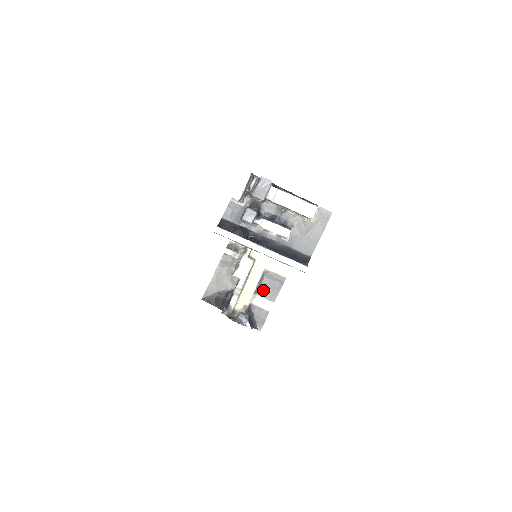
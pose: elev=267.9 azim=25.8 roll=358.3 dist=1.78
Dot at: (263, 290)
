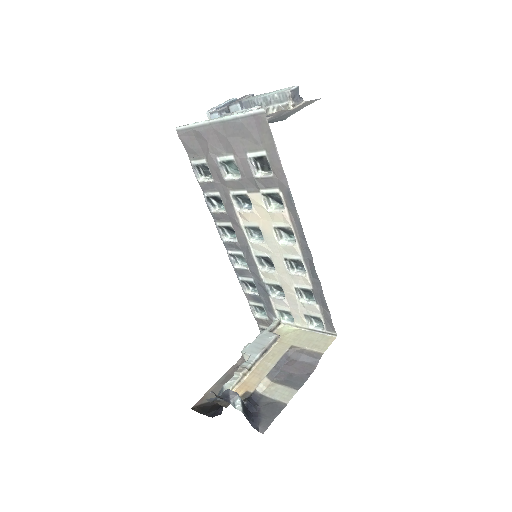
Dot at: (284, 375)
